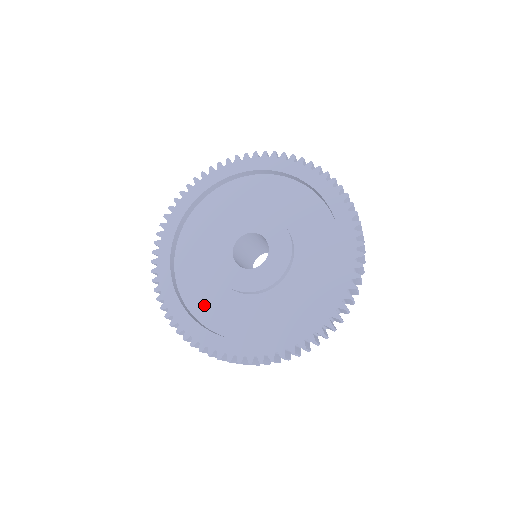
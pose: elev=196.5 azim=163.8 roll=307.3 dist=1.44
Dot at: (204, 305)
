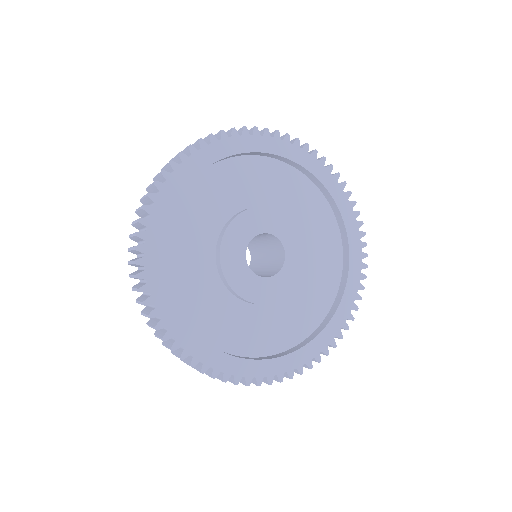
Dot at: (180, 249)
